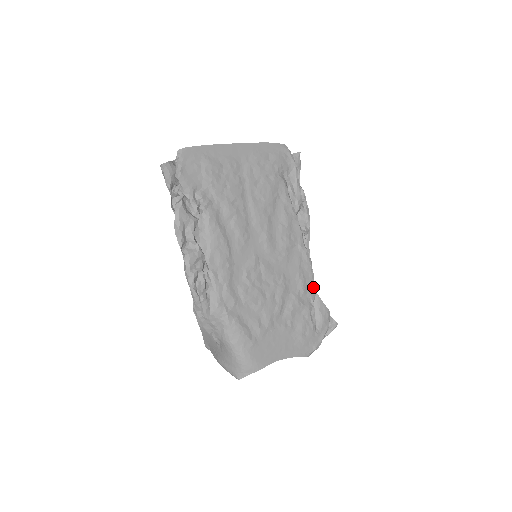
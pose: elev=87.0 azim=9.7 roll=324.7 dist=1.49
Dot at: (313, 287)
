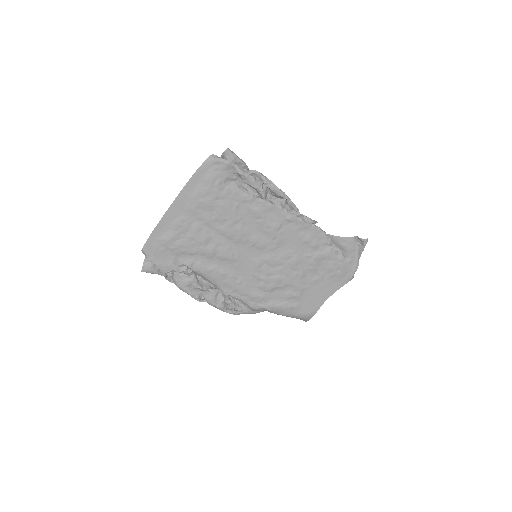
Dot at: (322, 235)
